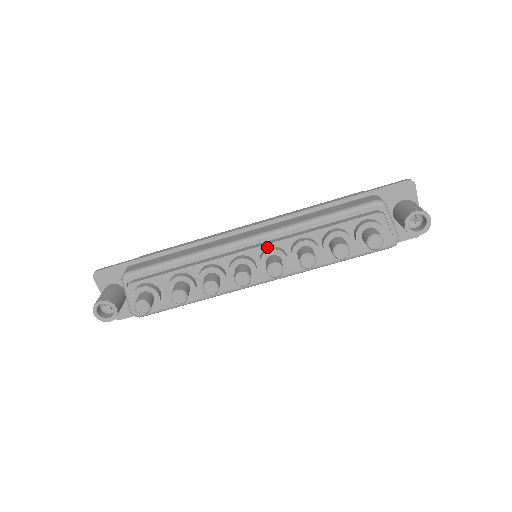
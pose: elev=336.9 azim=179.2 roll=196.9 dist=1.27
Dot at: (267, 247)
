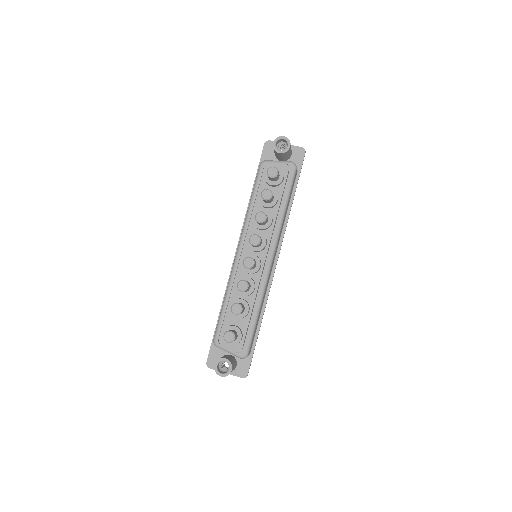
Dot at: occluded
